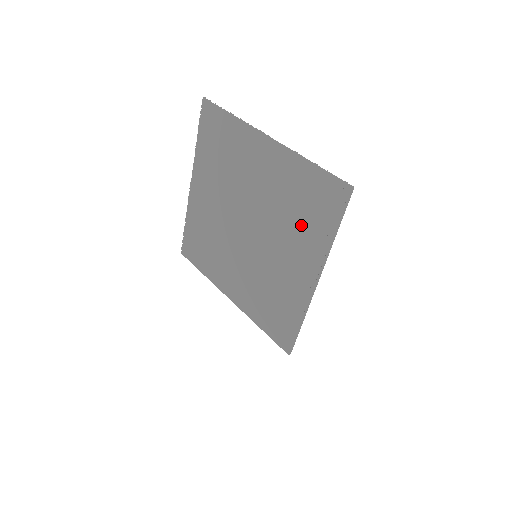
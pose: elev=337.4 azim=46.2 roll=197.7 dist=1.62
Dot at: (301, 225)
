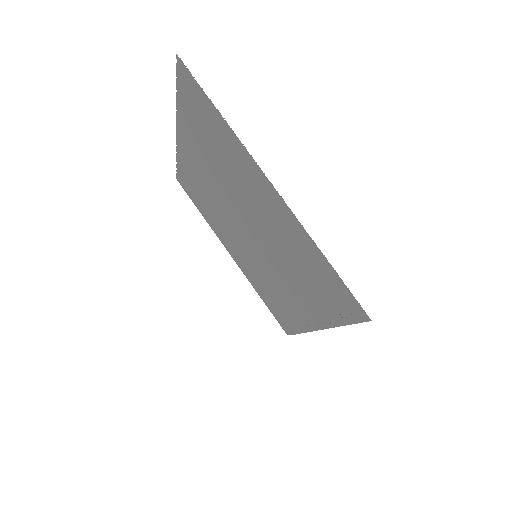
Dot at: (305, 284)
